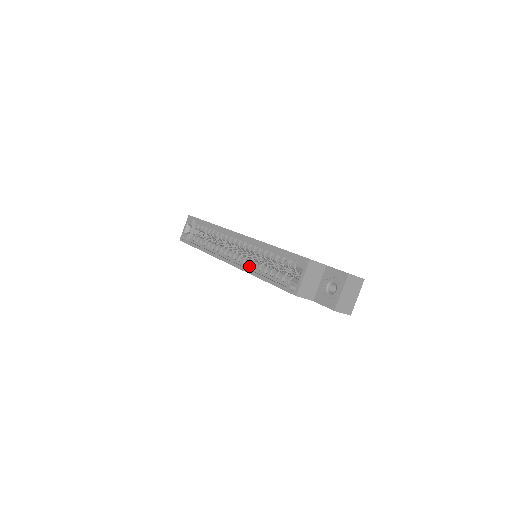
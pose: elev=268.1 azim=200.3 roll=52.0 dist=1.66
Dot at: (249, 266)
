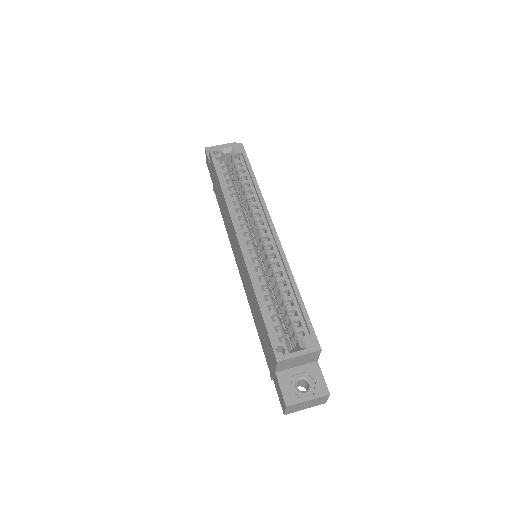
Dot at: occluded
